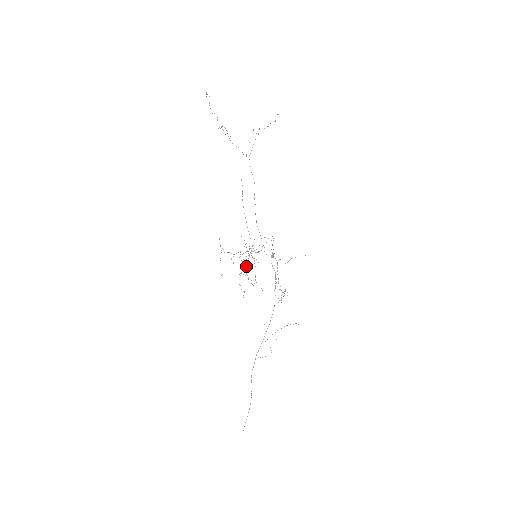
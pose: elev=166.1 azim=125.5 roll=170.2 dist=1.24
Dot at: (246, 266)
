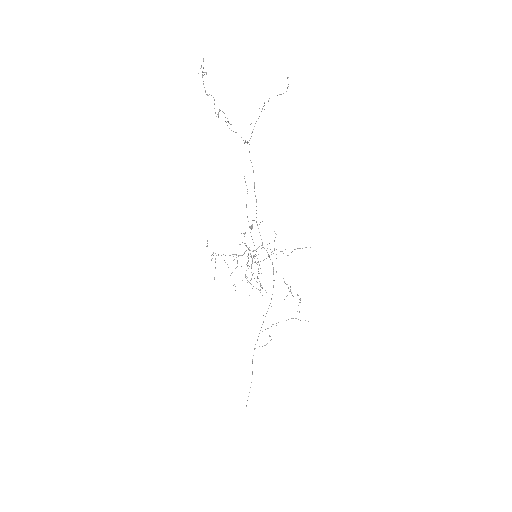
Dot at: occluded
